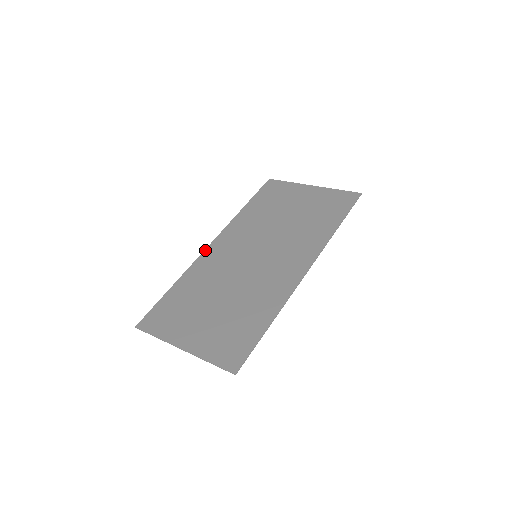
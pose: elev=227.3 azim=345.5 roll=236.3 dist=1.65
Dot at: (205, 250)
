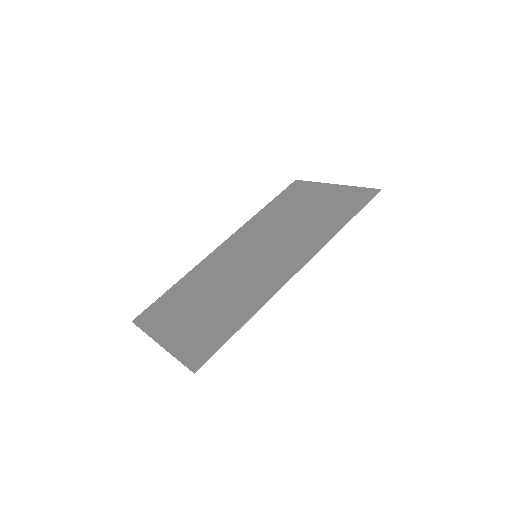
Dot at: (214, 250)
